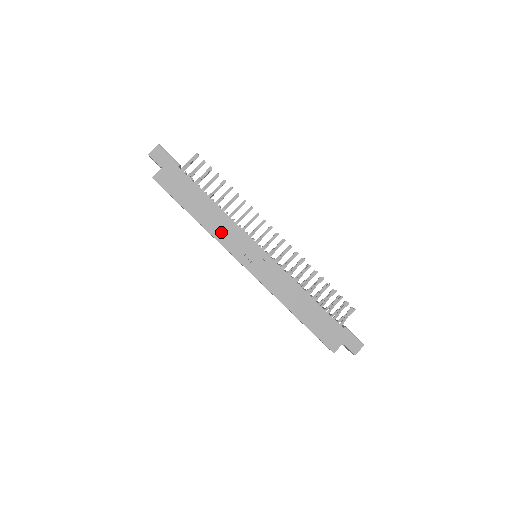
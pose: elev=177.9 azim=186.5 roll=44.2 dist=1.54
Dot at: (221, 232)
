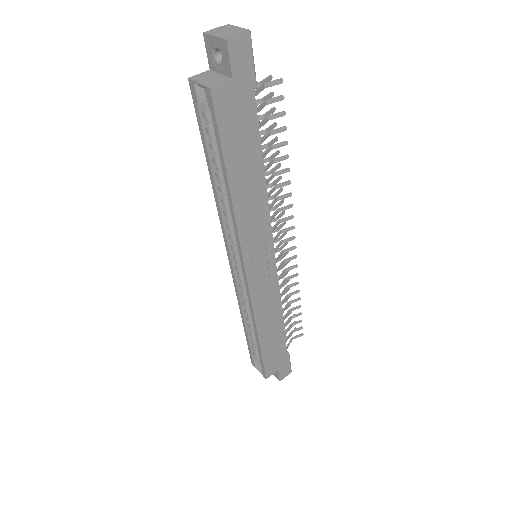
Dot at: (248, 219)
